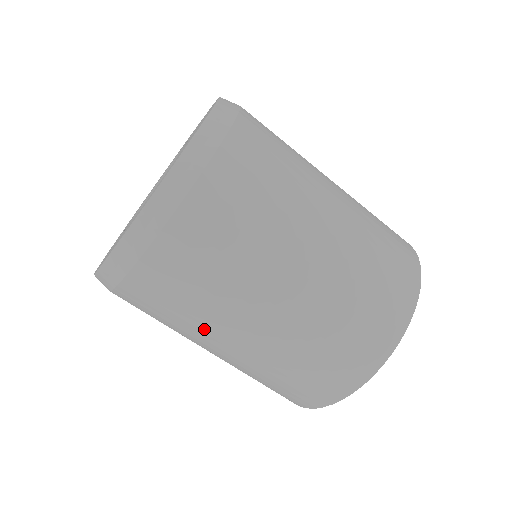
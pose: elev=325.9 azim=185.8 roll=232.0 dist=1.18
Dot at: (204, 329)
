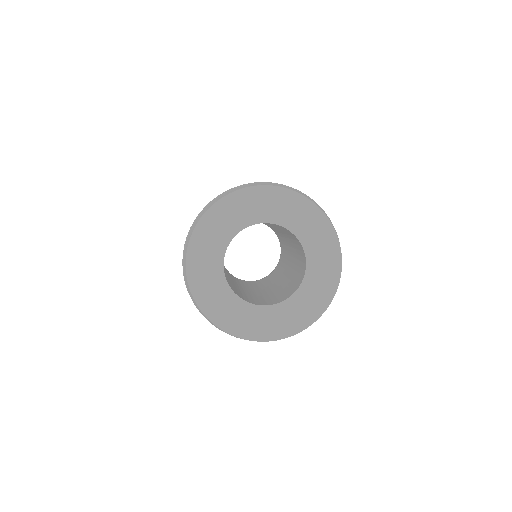
Dot at: occluded
